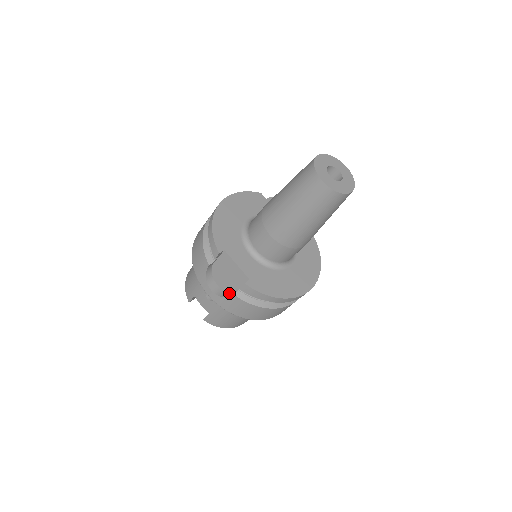
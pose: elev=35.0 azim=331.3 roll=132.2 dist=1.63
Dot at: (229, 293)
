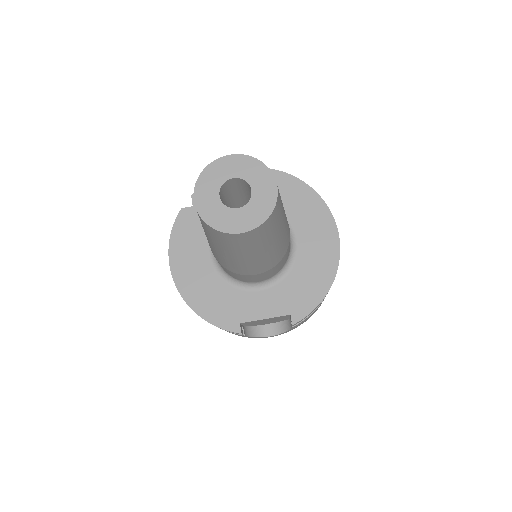
Dot at: (285, 321)
